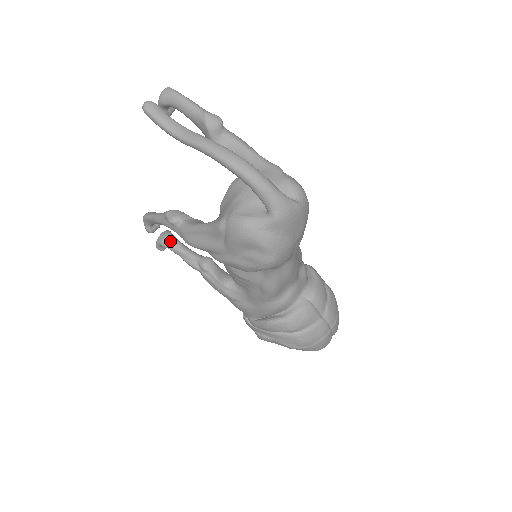
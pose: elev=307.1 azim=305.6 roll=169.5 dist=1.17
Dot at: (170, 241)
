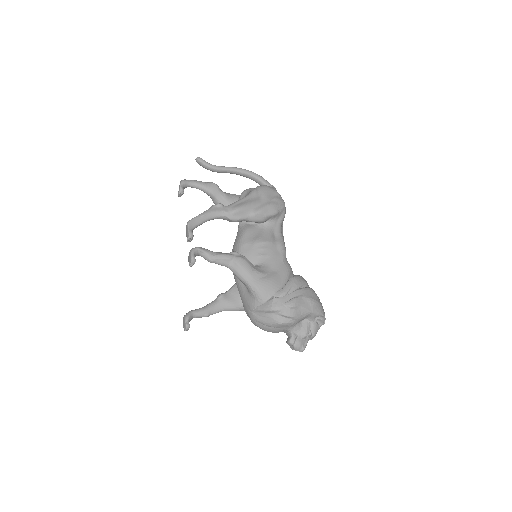
Dot at: (202, 248)
